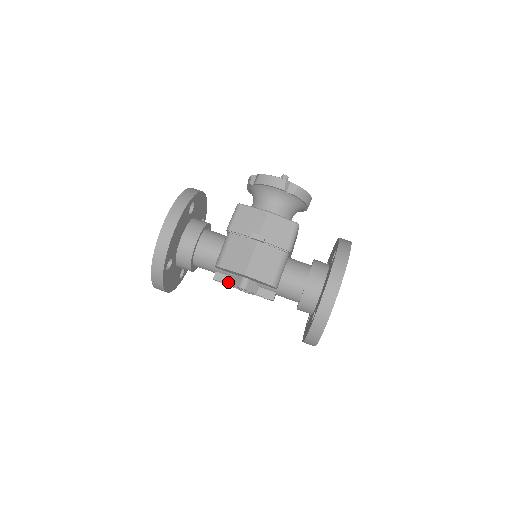
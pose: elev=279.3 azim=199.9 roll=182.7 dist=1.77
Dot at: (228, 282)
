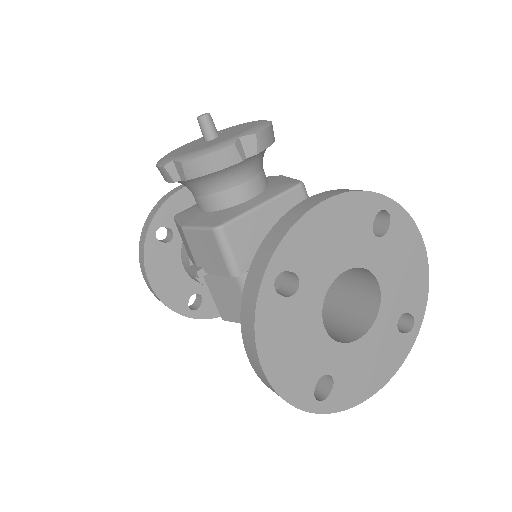
Dot at: occluded
